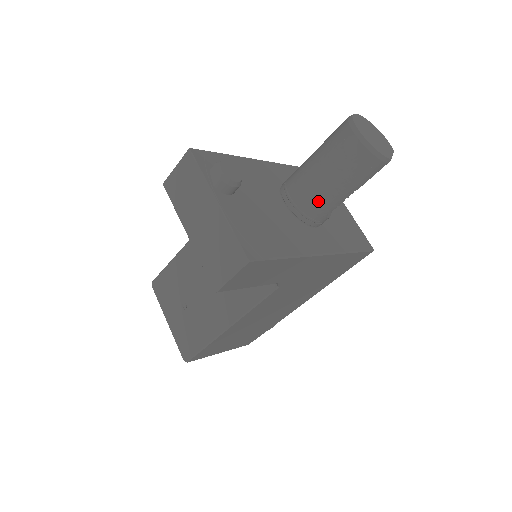
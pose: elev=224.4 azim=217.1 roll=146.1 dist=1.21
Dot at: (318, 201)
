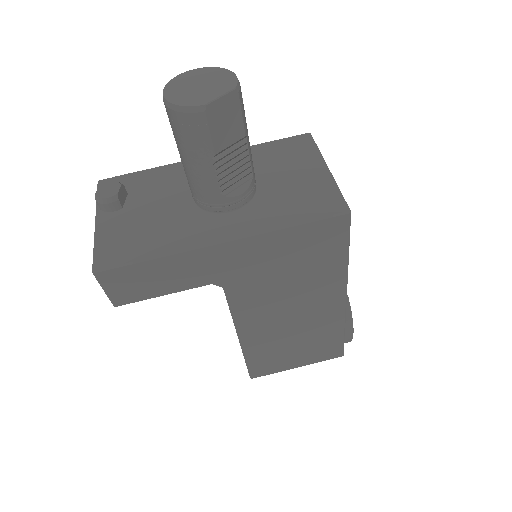
Dot at: (196, 184)
